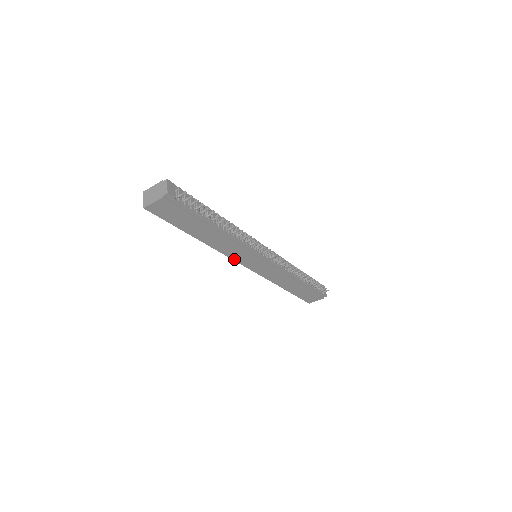
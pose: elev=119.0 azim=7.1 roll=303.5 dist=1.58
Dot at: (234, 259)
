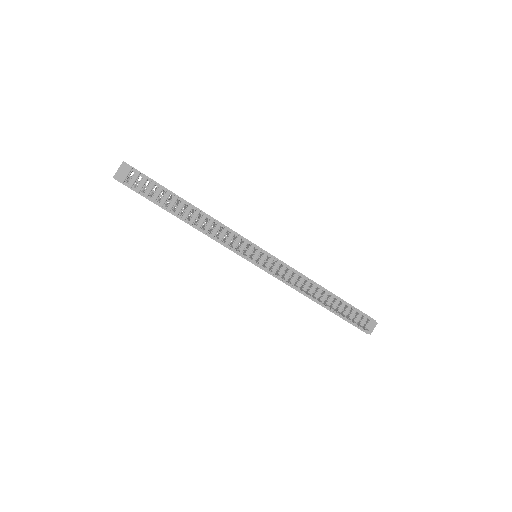
Dot at: occluded
